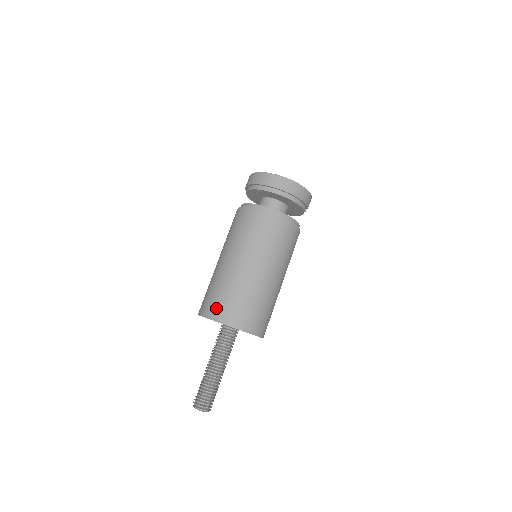
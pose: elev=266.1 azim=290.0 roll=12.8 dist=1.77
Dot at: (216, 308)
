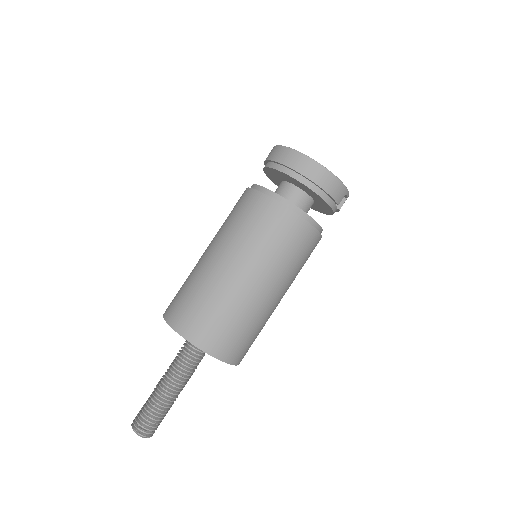
Dot at: (175, 308)
